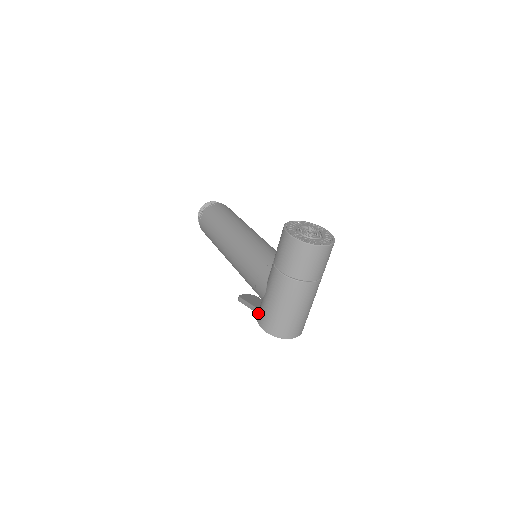
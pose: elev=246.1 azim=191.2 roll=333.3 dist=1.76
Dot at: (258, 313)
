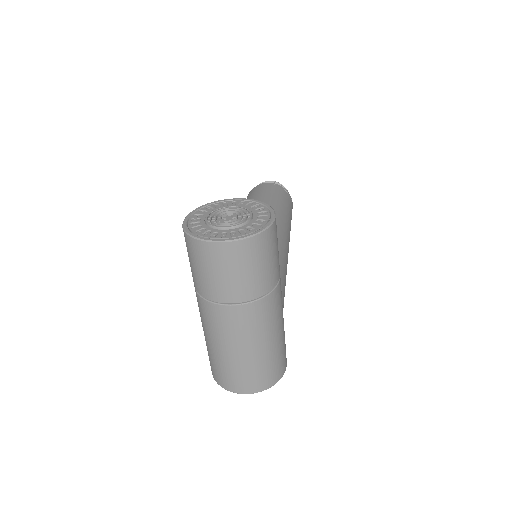
Dot at: occluded
